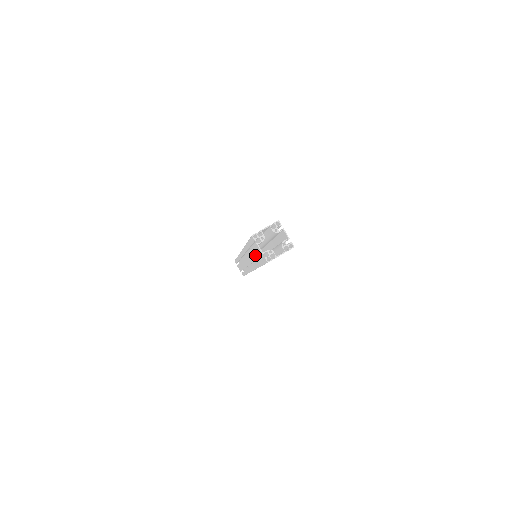
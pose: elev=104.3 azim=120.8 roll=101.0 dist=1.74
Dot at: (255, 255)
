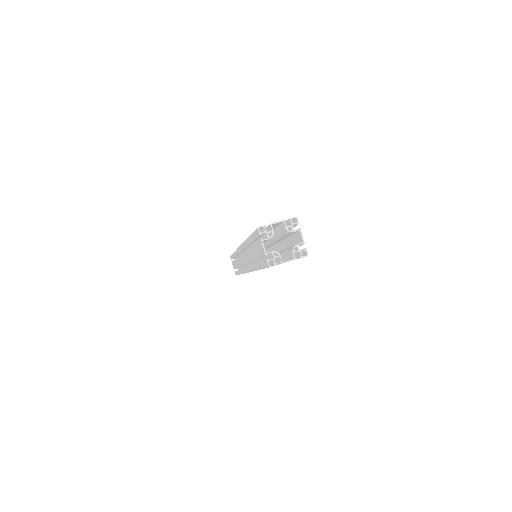
Dot at: (255, 254)
